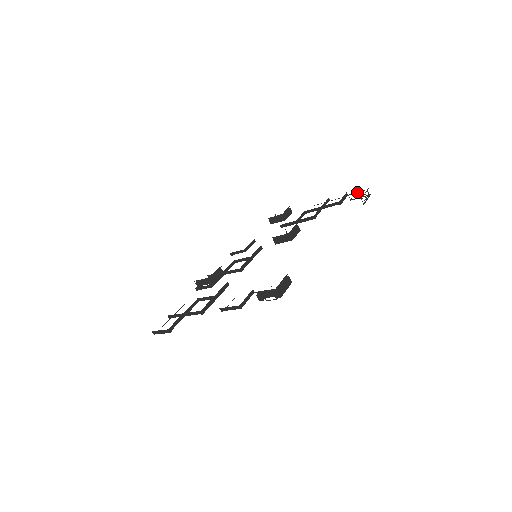
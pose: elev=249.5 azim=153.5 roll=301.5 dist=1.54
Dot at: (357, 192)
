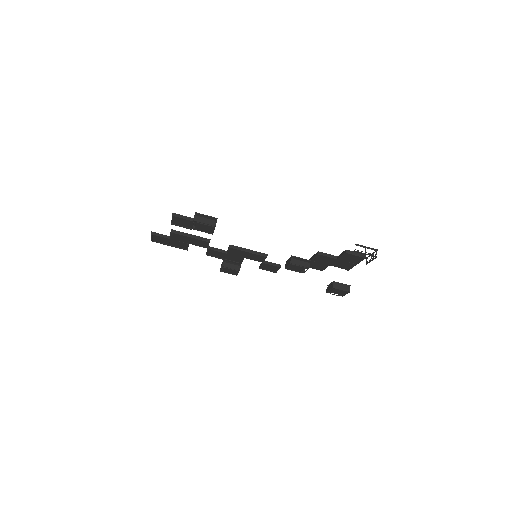
Dot at: (371, 254)
